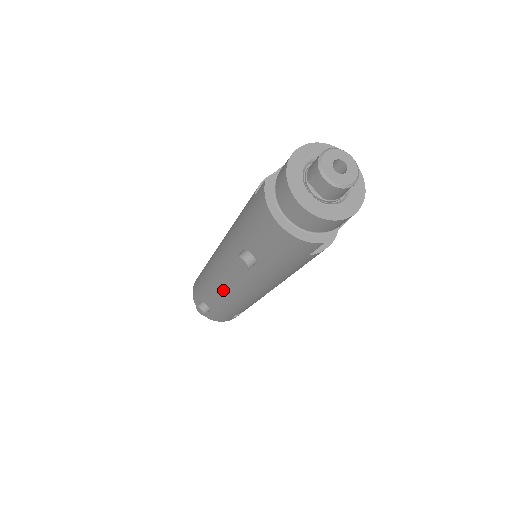
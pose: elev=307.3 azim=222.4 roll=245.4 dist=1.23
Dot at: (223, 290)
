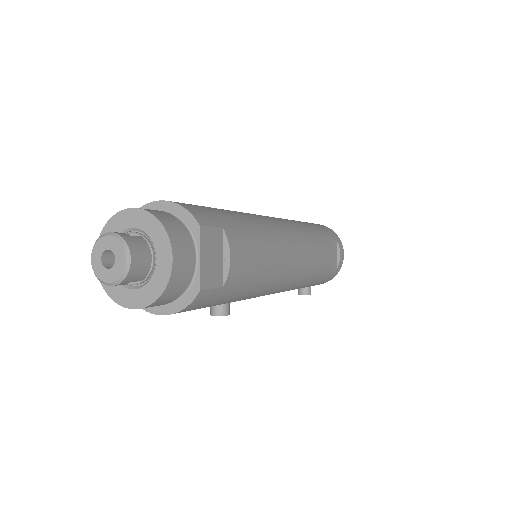
Dot at: occluded
